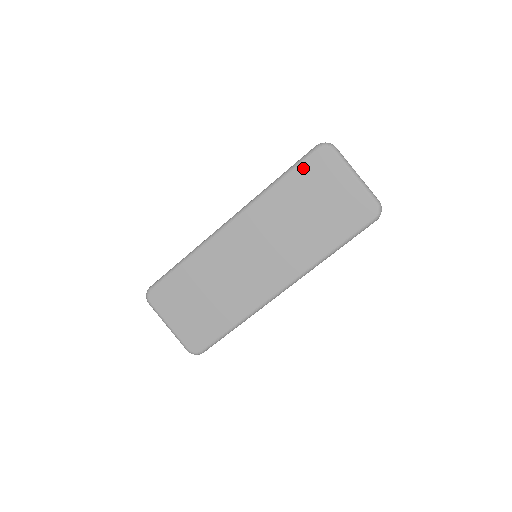
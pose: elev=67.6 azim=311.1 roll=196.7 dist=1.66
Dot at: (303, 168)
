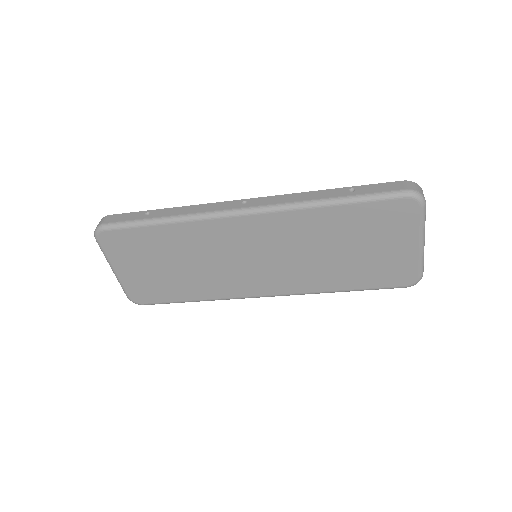
Dot at: (373, 207)
